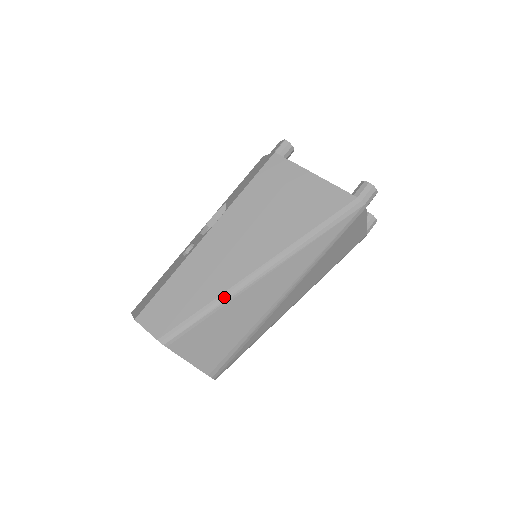
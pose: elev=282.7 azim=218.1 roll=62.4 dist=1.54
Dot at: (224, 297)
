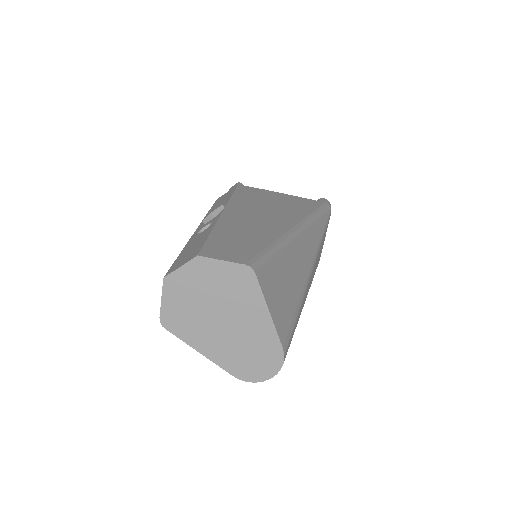
Dot at: (283, 239)
